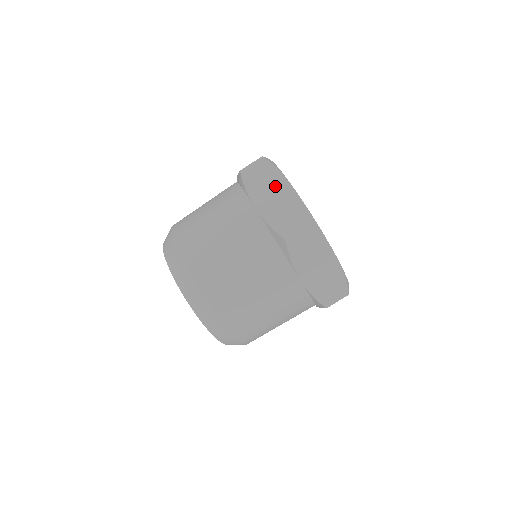
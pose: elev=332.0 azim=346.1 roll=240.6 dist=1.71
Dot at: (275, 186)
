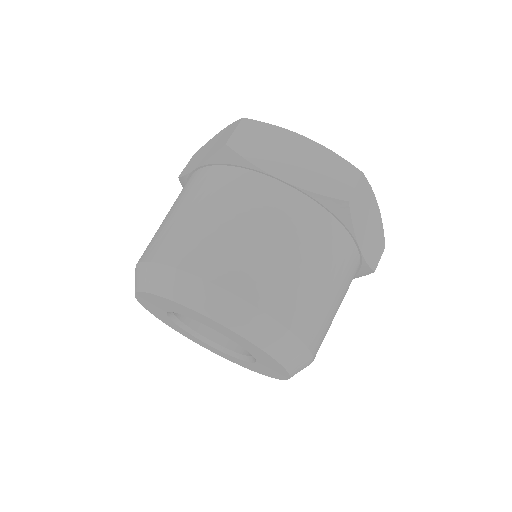
Dot at: (288, 146)
